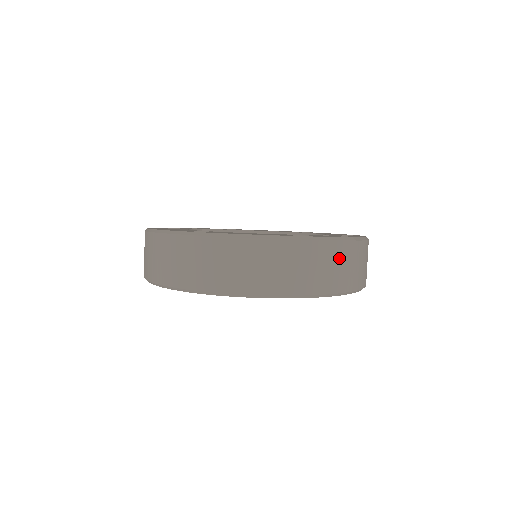
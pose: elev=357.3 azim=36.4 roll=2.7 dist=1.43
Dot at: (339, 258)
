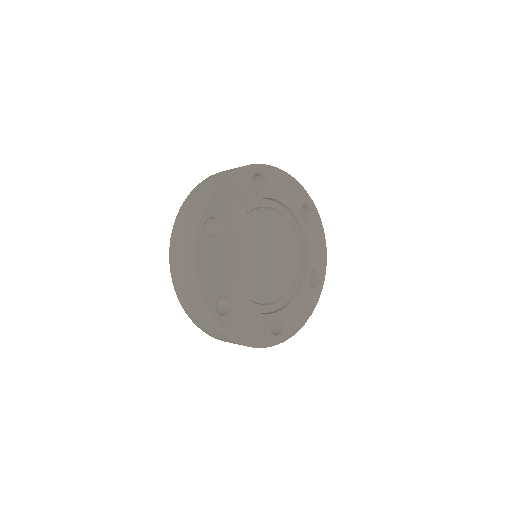
Dot at: occluded
